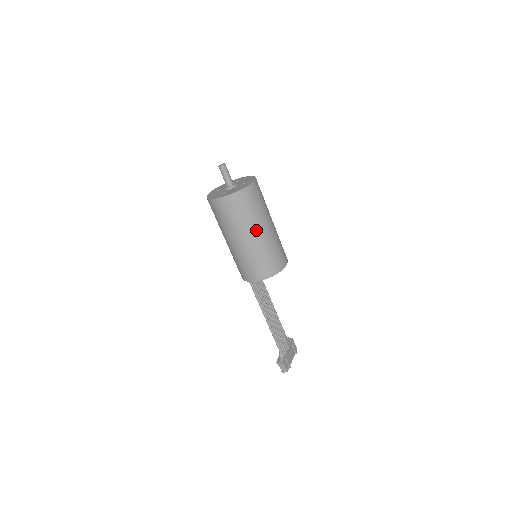
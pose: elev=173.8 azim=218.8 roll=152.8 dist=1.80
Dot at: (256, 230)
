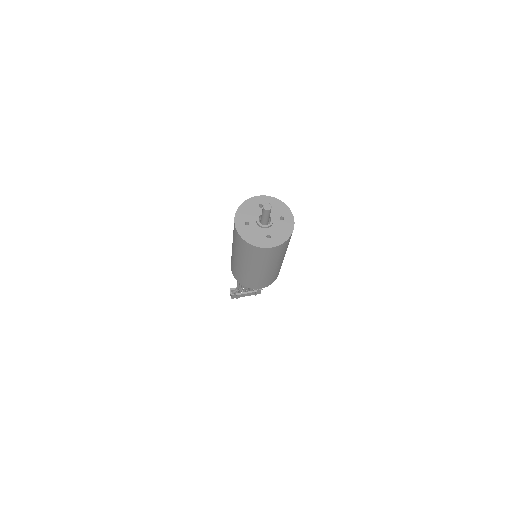
Dot at: (245, 264)
